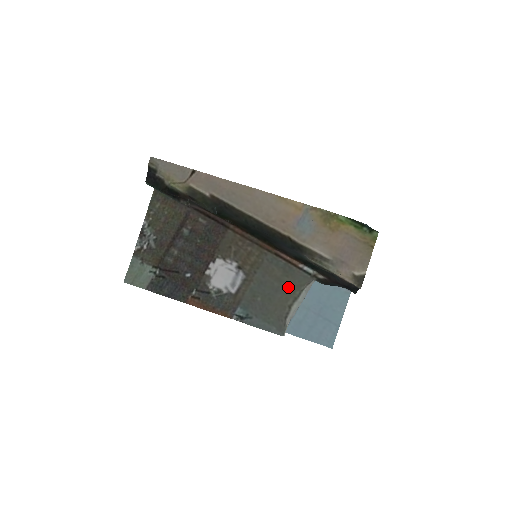
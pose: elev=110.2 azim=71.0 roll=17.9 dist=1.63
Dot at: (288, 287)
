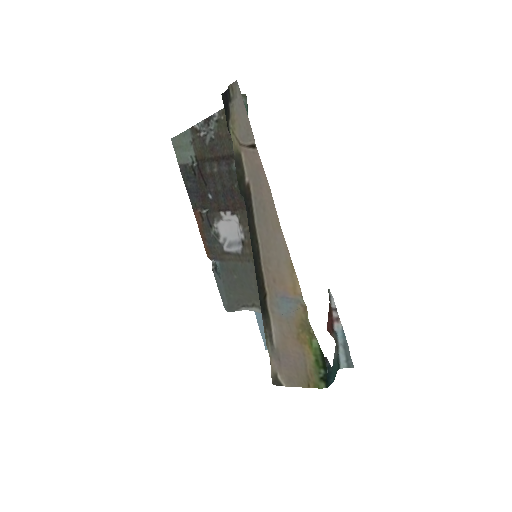
Dot at: occluded
